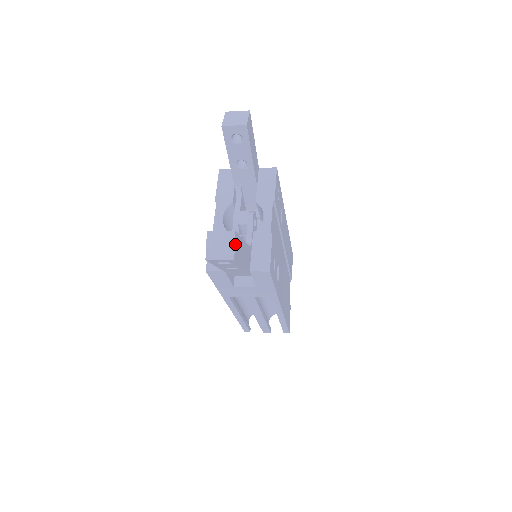
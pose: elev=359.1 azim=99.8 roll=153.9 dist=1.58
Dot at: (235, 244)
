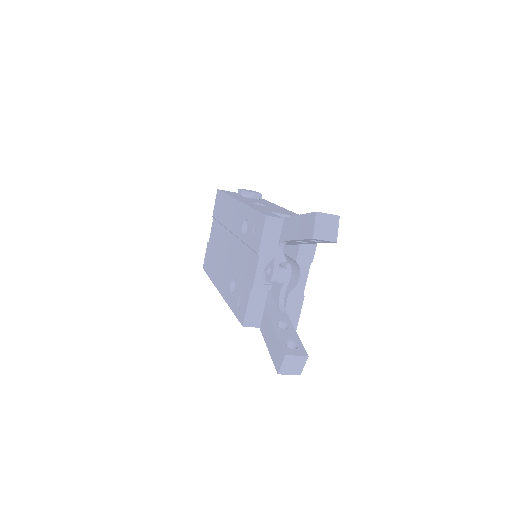
Dot at: (304, 363)
